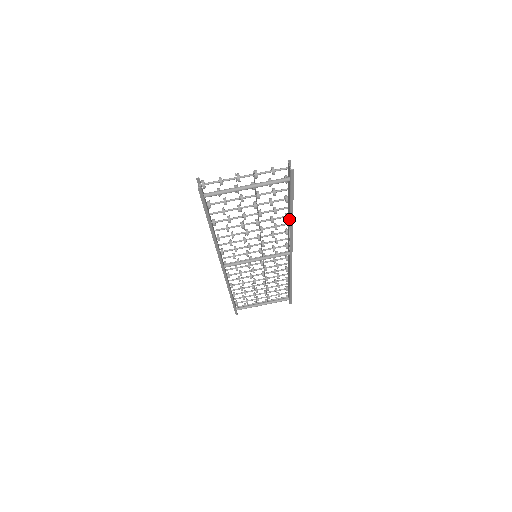
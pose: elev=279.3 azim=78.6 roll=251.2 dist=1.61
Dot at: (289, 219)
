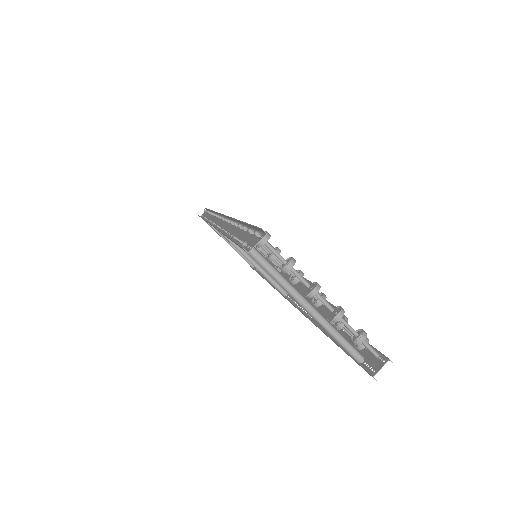
Dot at: occluded
